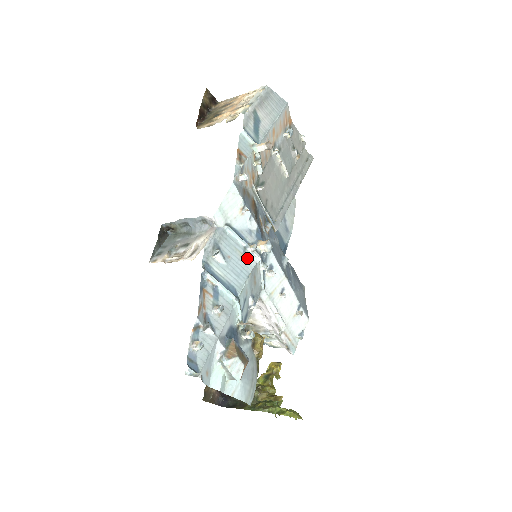
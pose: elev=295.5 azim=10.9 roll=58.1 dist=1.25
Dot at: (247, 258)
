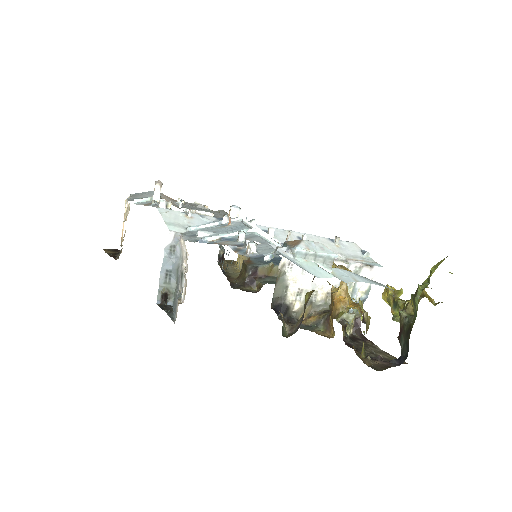
Dot at: (228, 223)
